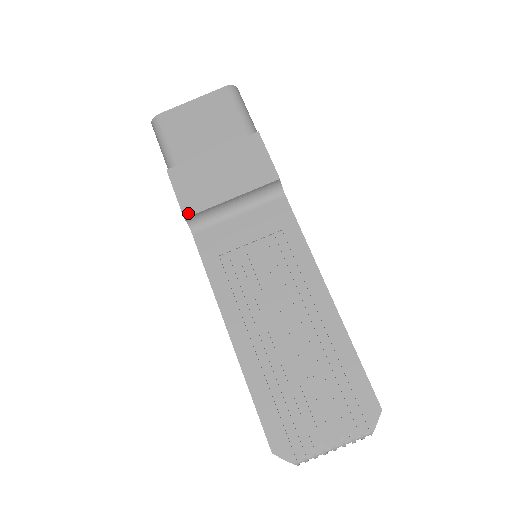
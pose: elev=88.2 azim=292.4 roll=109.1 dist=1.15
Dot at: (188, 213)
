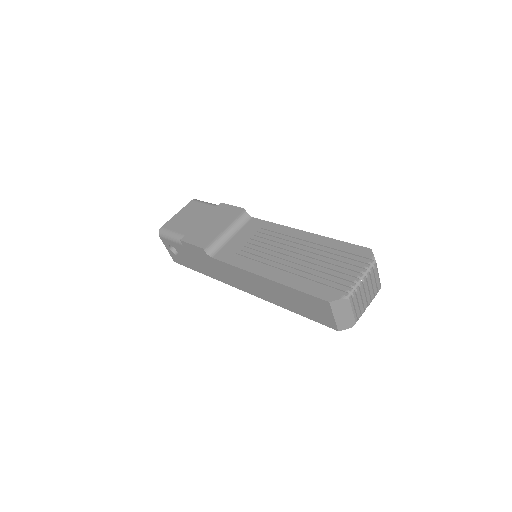
Dot at: (204, 246)
